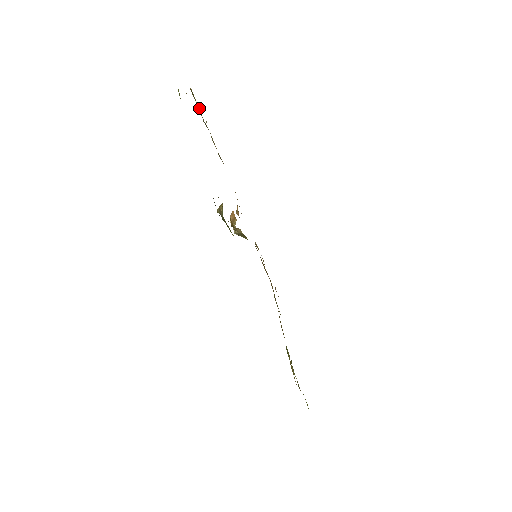
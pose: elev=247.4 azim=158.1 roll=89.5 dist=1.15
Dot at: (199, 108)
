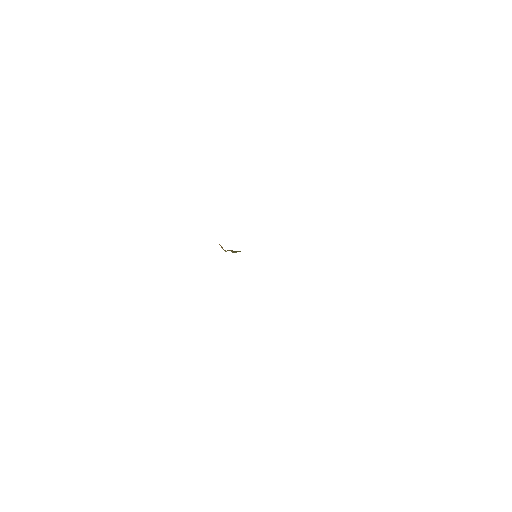
Dot at: occluded
